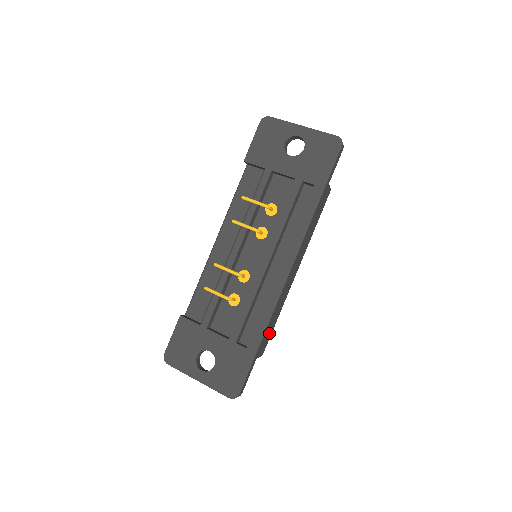
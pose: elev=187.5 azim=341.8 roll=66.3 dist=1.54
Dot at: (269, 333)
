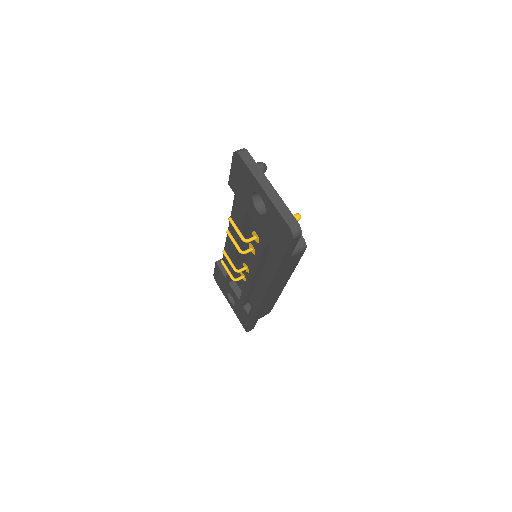
Dot at: (267, 310)
